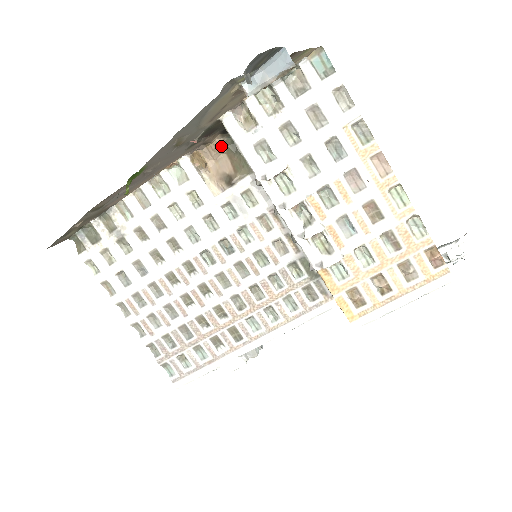
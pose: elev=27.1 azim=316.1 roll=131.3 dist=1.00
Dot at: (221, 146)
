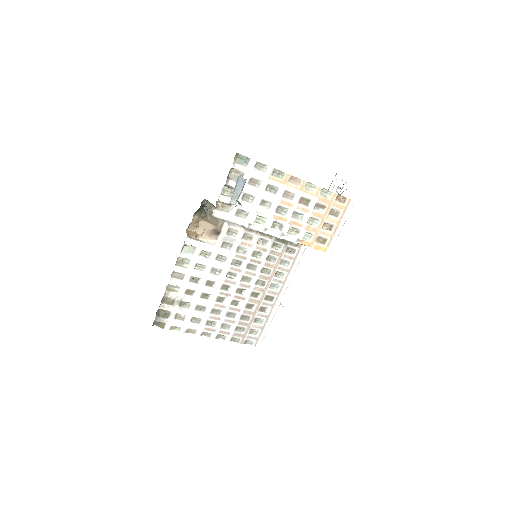
Dot at: (197, 219)
